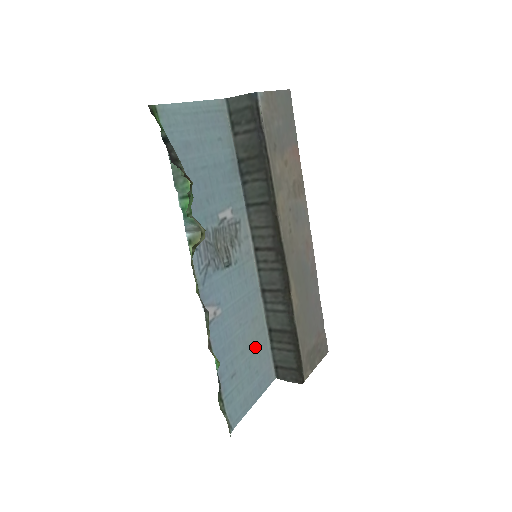
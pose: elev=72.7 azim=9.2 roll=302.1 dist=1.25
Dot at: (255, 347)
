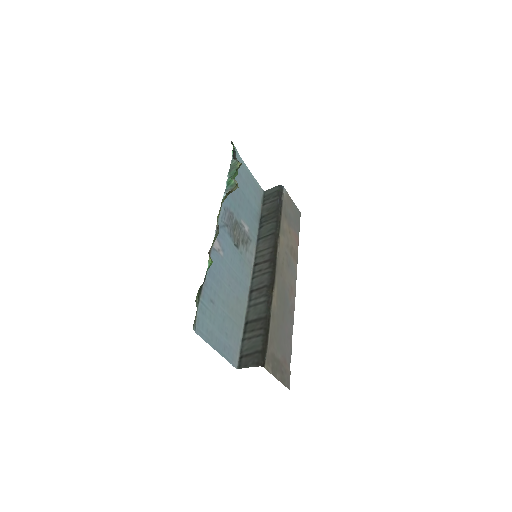
Dot at: (232, 316)
